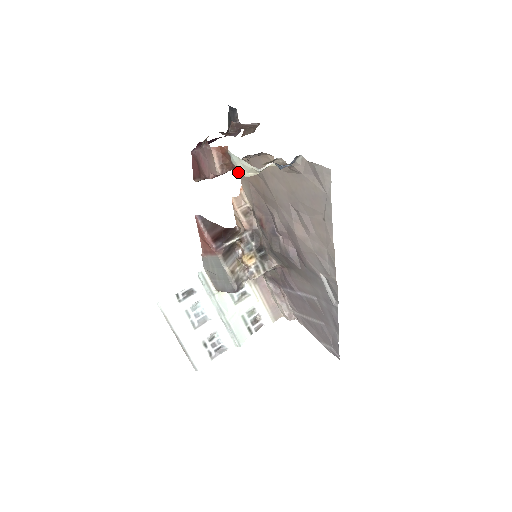
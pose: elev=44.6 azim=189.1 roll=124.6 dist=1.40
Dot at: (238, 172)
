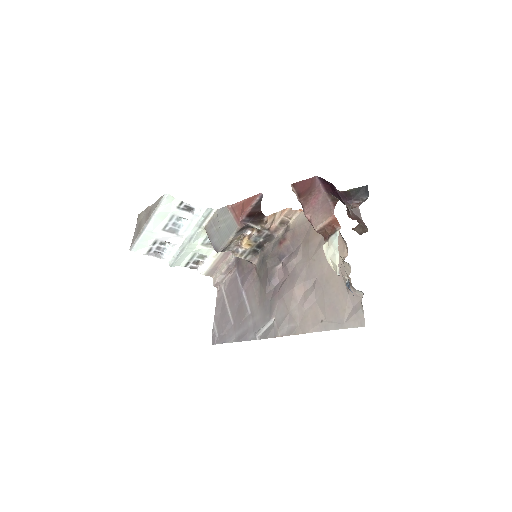
Dot at: (325, 245)
